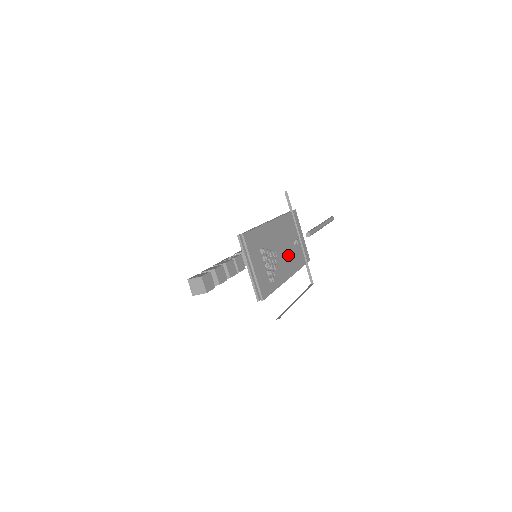
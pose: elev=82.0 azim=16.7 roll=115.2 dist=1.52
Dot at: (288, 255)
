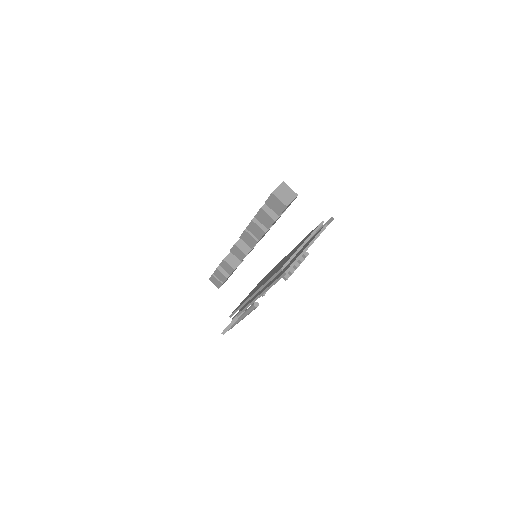
Dot at: occluded
